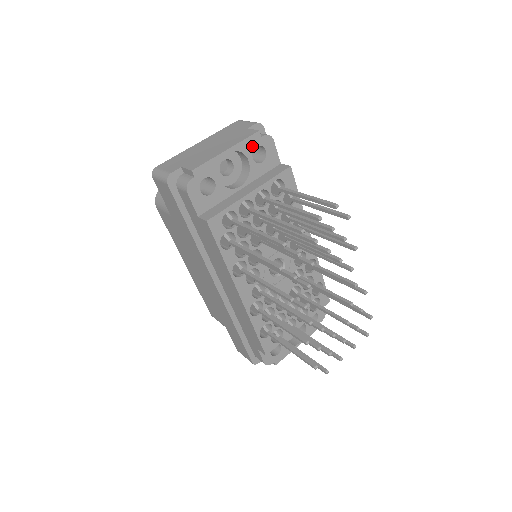
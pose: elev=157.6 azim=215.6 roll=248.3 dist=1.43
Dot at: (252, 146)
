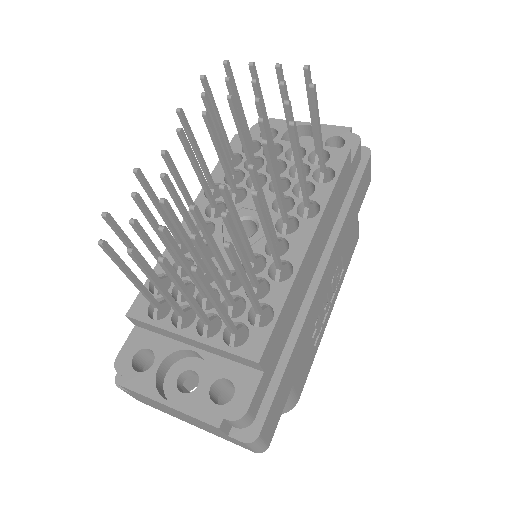
Dot at: (334, 134)
